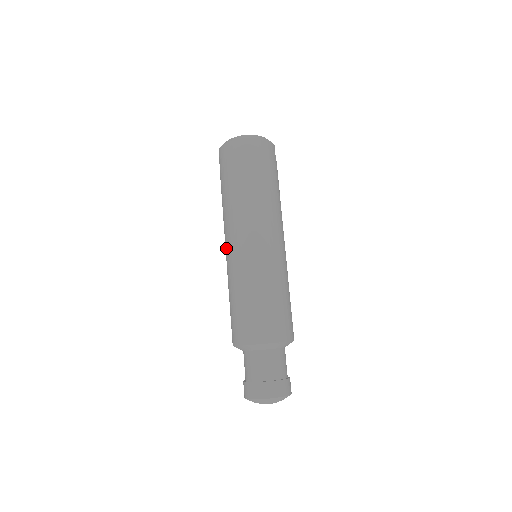
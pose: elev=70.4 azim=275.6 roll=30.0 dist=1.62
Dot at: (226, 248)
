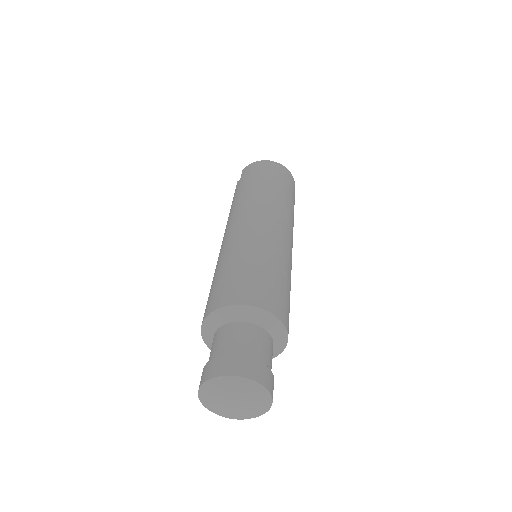
Dot at: (230, 228)
